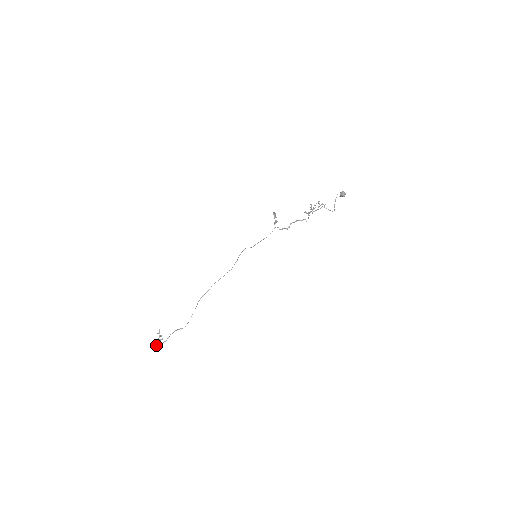
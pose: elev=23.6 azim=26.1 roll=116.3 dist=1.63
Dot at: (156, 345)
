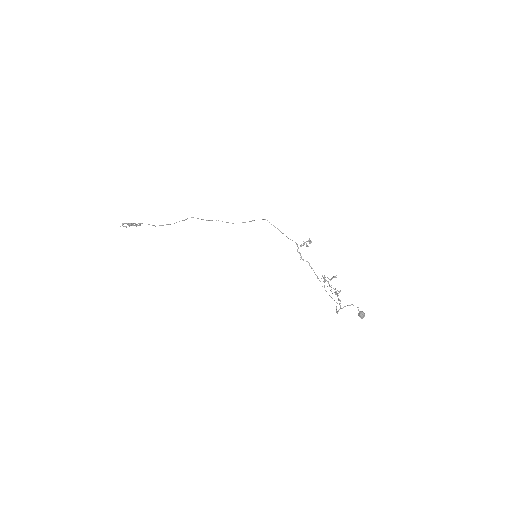
Dot at: occluded
